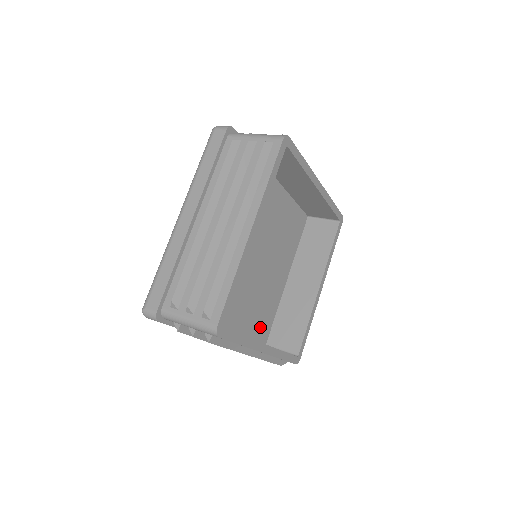
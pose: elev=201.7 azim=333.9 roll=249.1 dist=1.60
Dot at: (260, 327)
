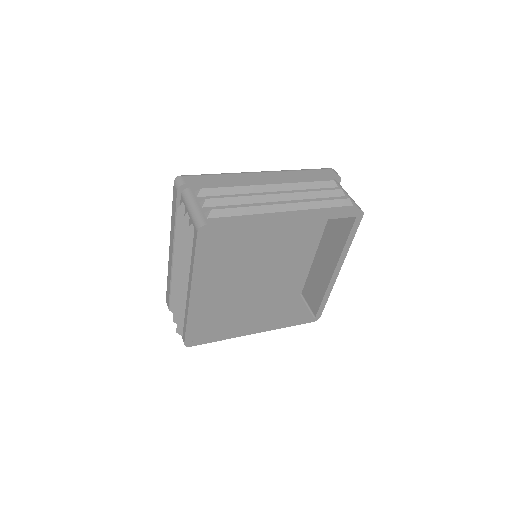
Dot at: (287, 288)
